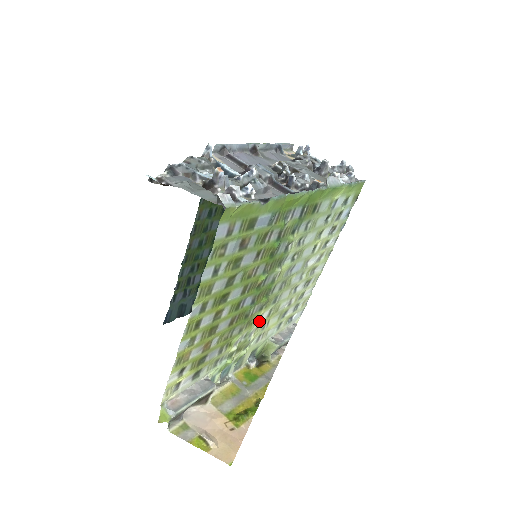
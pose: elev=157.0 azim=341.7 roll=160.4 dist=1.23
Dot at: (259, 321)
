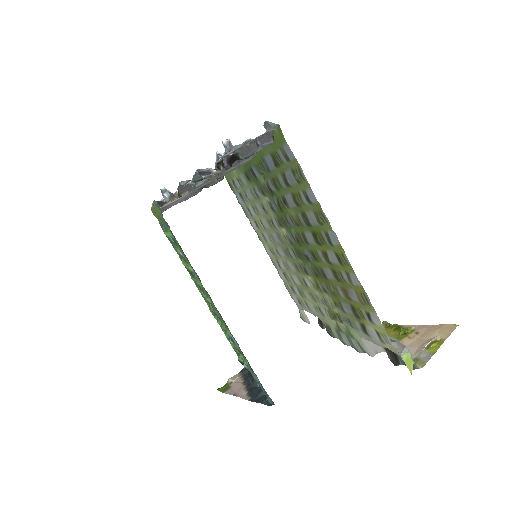
Dot at: (313, 288)
